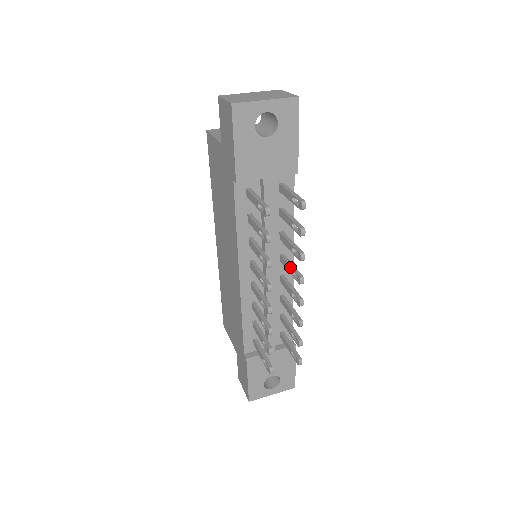
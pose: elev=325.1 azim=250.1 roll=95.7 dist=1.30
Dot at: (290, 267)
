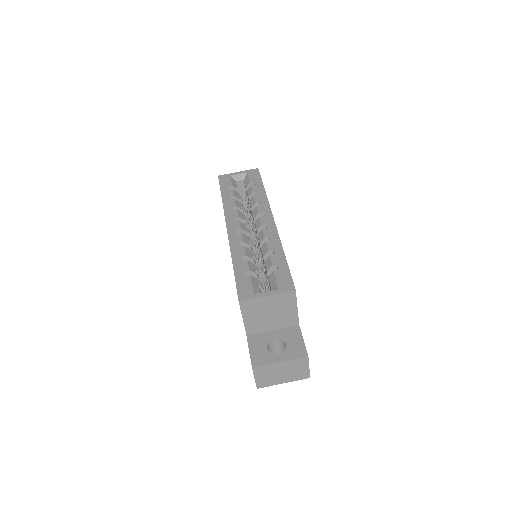
Dot at: occluded
